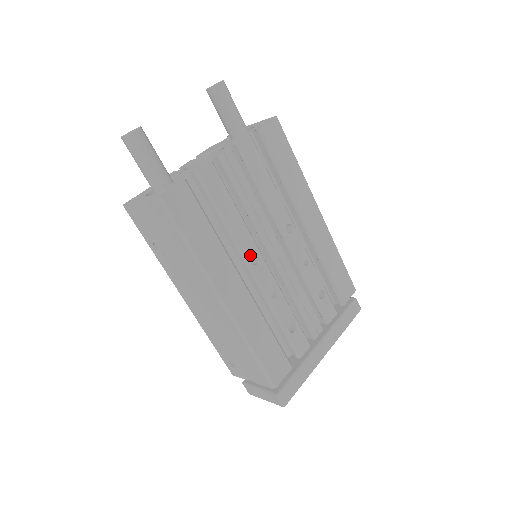
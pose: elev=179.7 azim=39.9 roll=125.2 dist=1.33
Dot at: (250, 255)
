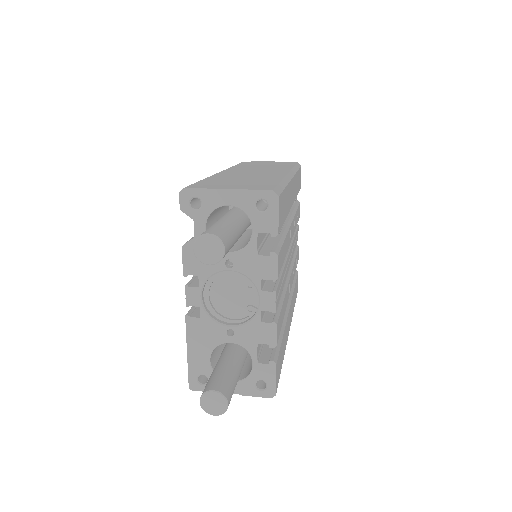
Dot at: (288, 294)
